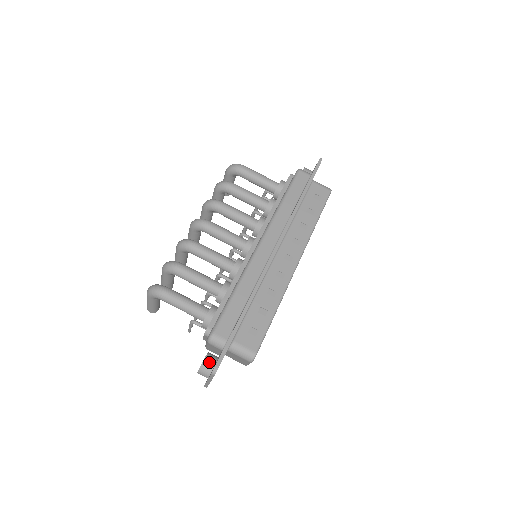
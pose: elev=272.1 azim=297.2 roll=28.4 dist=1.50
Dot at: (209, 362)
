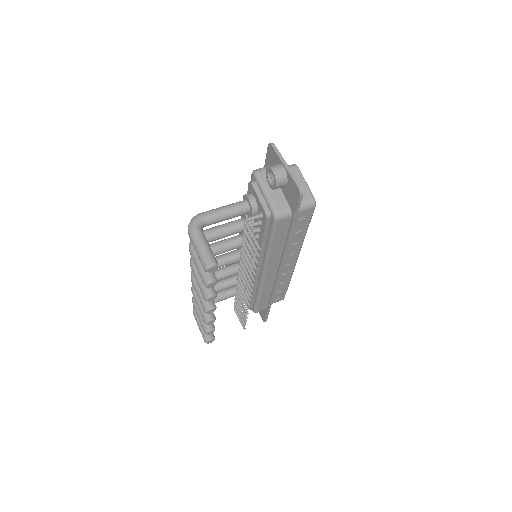
Dot at: occluded
